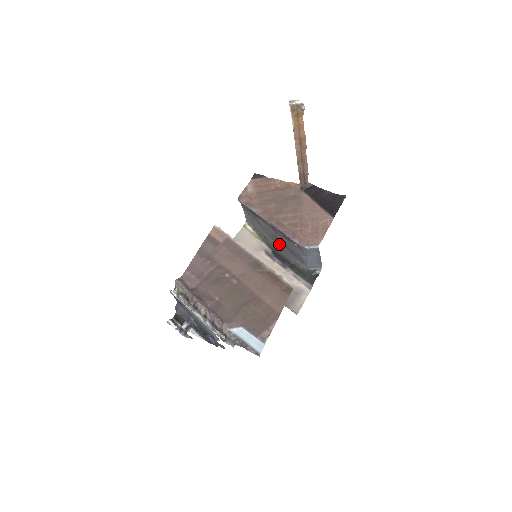
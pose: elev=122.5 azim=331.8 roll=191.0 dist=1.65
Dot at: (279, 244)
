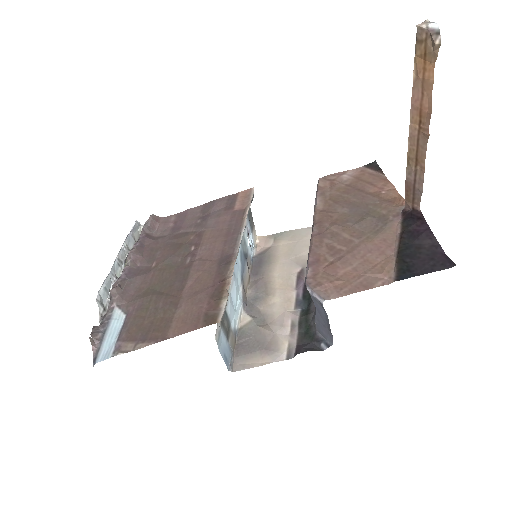
Dot at: occluded
